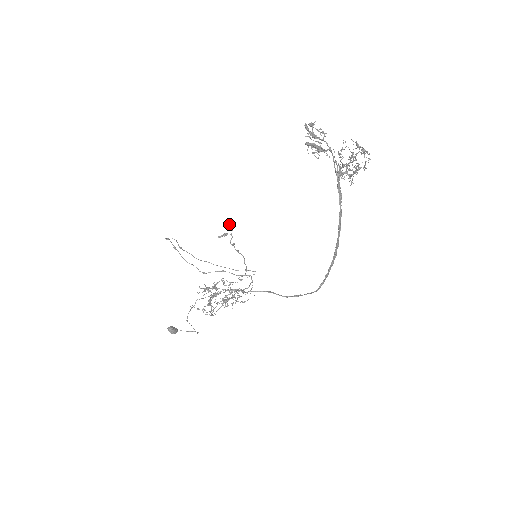
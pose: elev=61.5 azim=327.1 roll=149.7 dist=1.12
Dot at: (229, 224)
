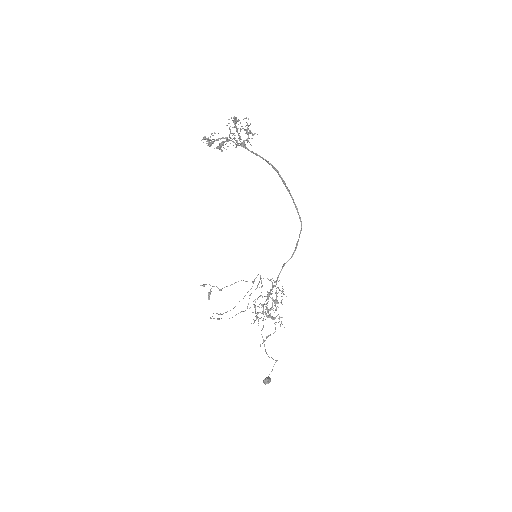
Dot at: (202, 285)
